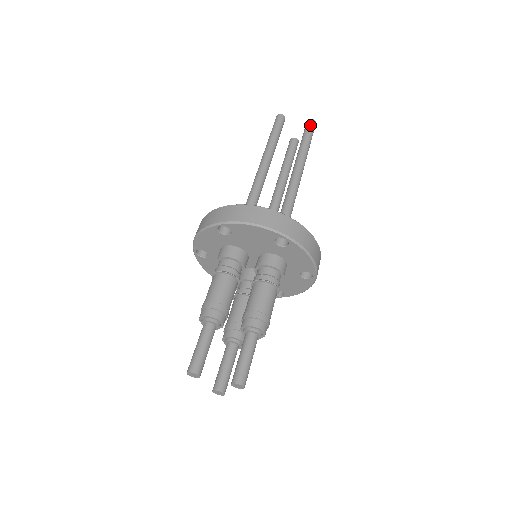
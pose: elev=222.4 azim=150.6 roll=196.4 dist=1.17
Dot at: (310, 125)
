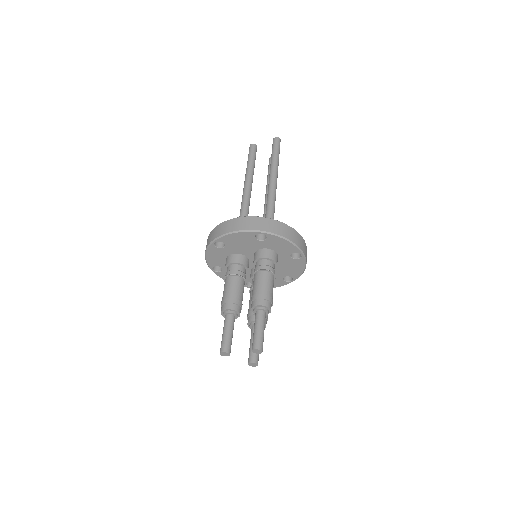
Dot at: (275, 143)
